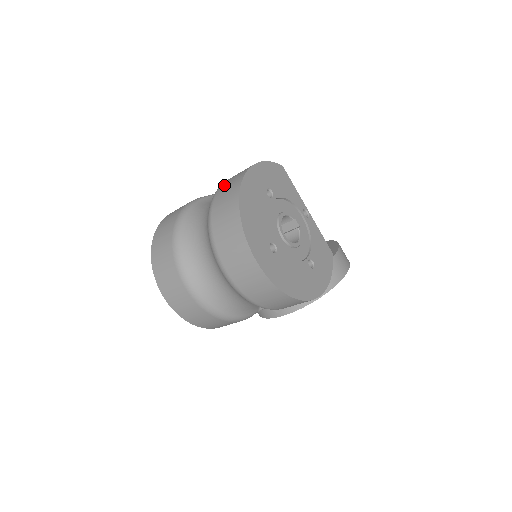
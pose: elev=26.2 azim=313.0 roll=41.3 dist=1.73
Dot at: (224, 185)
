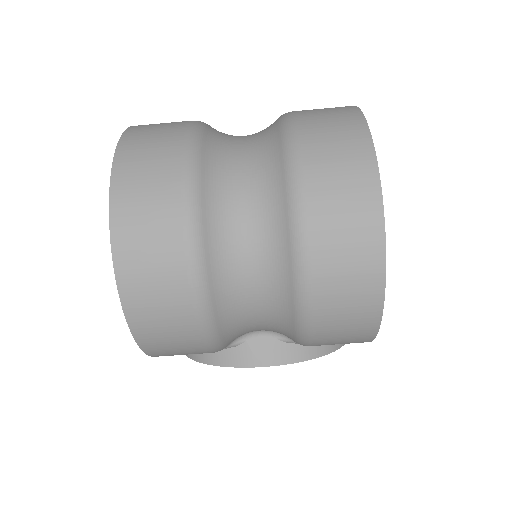
Dot at: occluded
